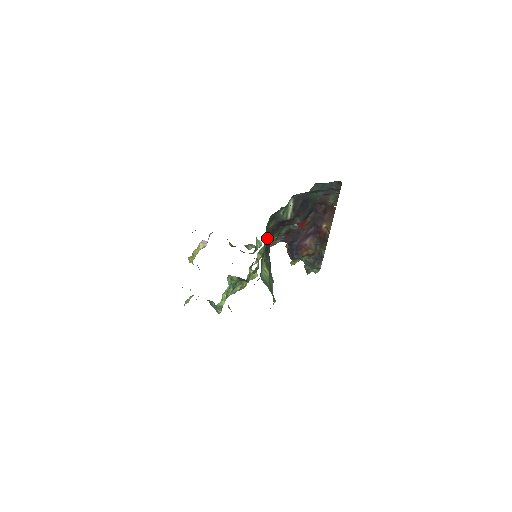
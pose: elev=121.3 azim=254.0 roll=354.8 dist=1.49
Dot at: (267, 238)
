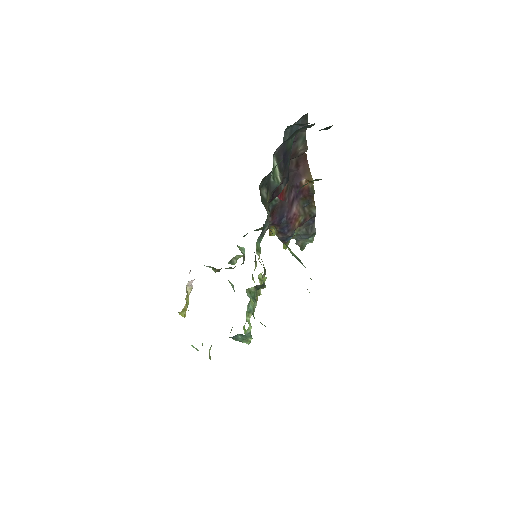
Dot at: occluded
